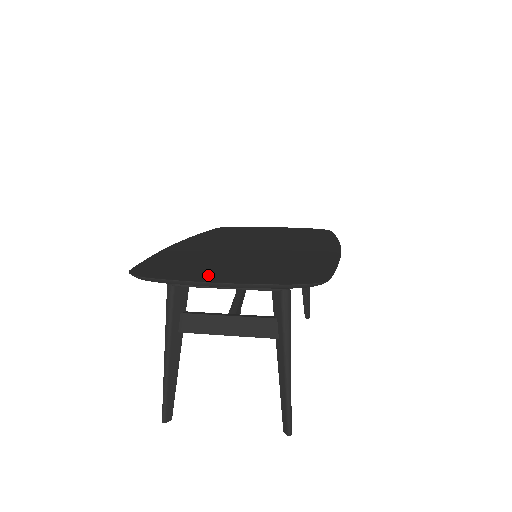
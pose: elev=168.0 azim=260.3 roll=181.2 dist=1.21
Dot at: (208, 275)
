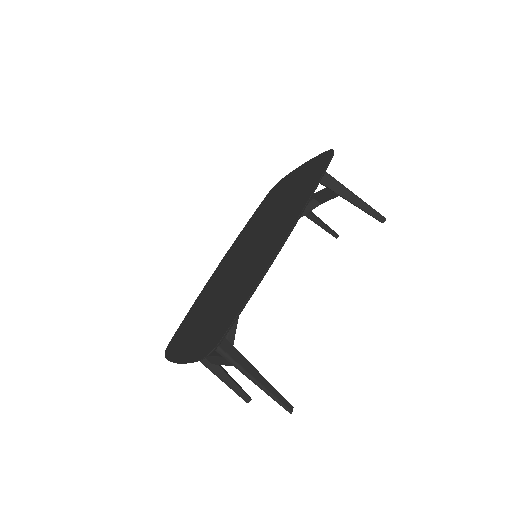
Dot at: (184, 347)
